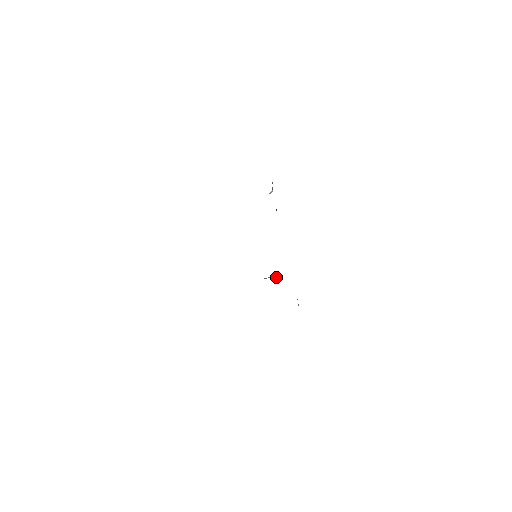
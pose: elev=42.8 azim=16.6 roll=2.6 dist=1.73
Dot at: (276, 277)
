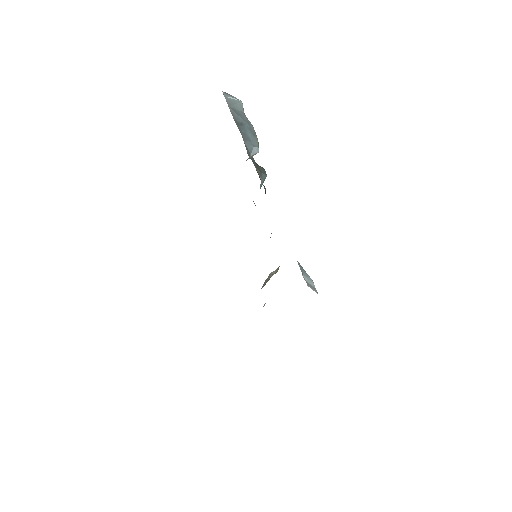
Dot at: (278, 267)
